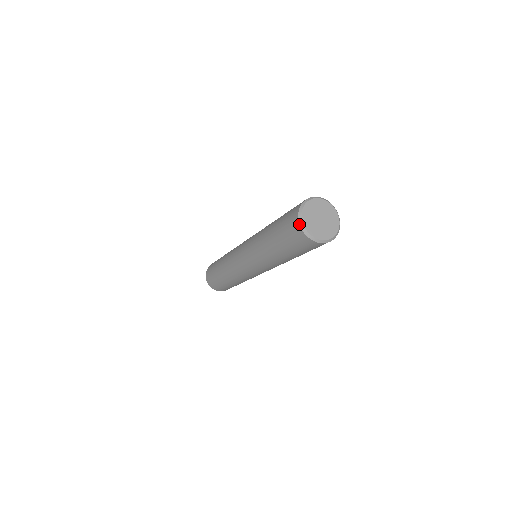
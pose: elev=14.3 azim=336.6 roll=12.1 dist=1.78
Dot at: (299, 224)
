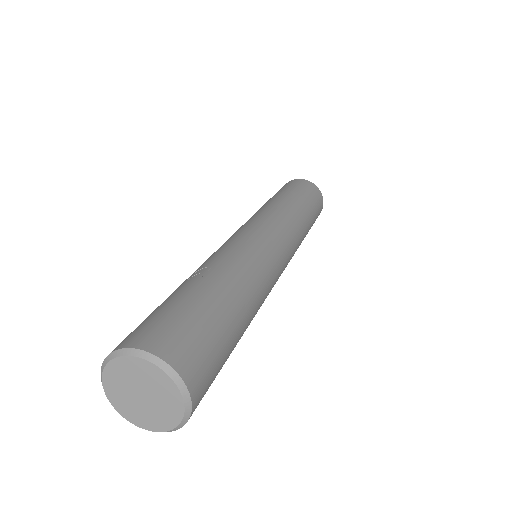
Dot at: (121, 414)
